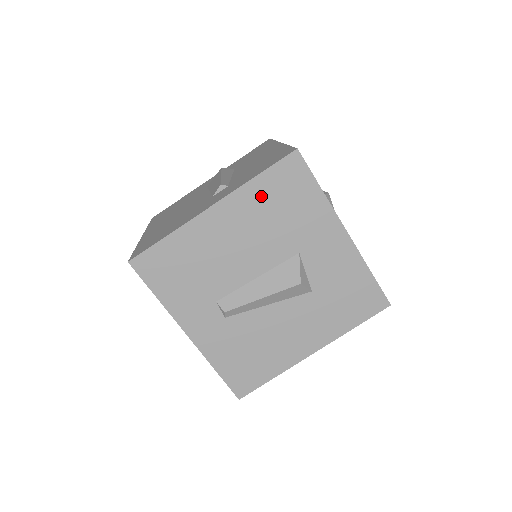
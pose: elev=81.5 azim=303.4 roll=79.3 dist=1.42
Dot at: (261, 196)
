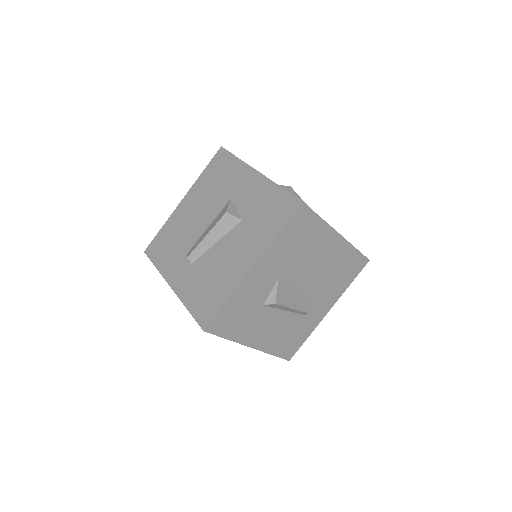
Dot at: (206, 180)
